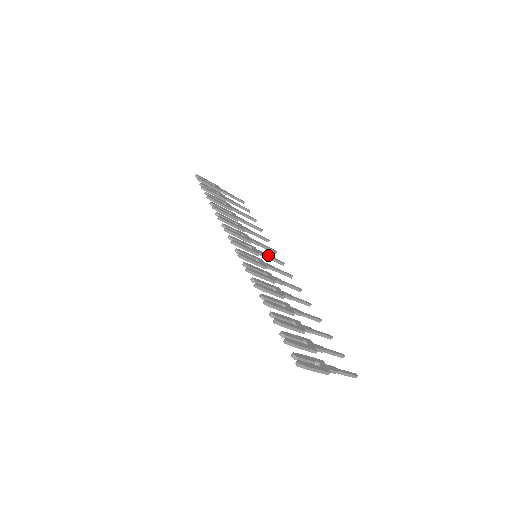
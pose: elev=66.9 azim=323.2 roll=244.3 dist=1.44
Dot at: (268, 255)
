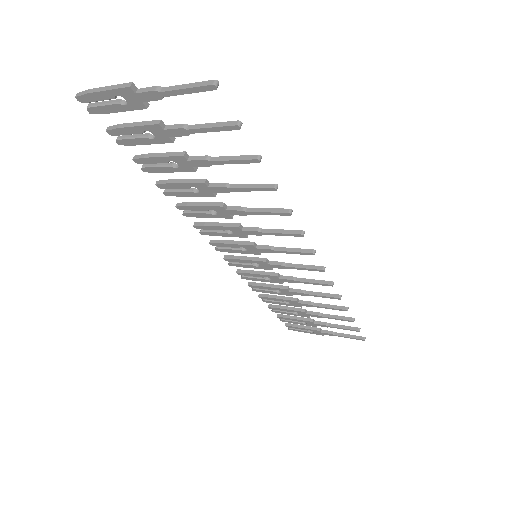
Dot at: (291, 265)
